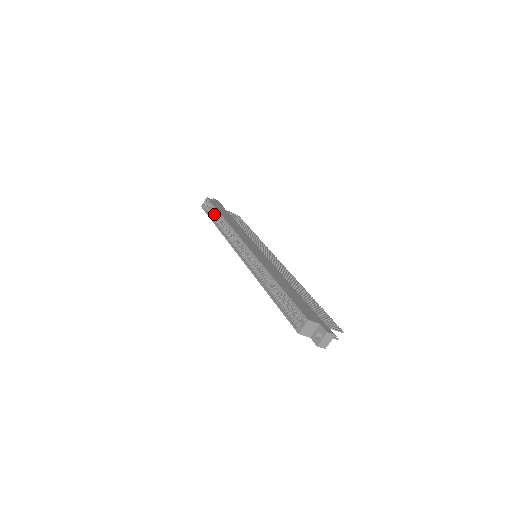
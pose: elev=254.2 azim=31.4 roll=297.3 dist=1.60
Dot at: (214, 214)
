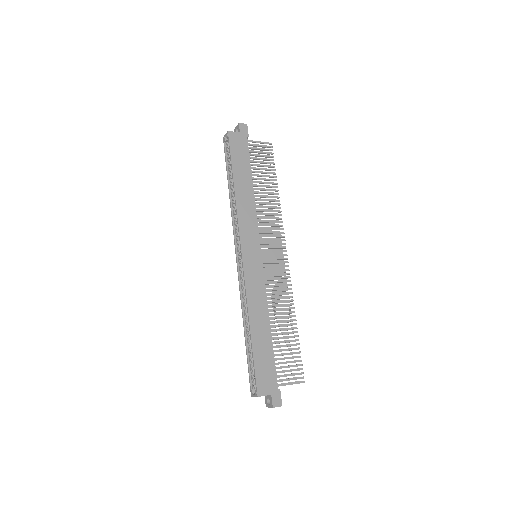
Dot at: occluded
